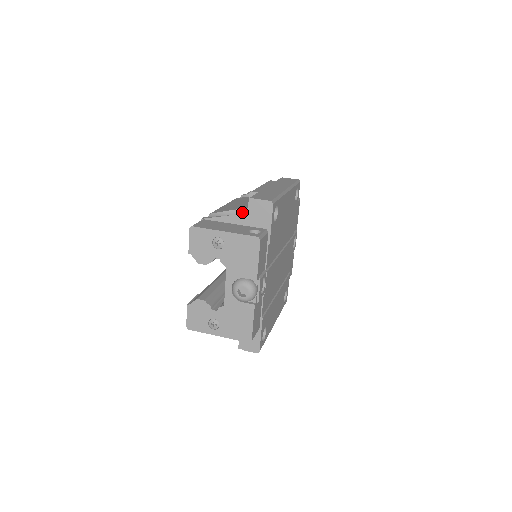
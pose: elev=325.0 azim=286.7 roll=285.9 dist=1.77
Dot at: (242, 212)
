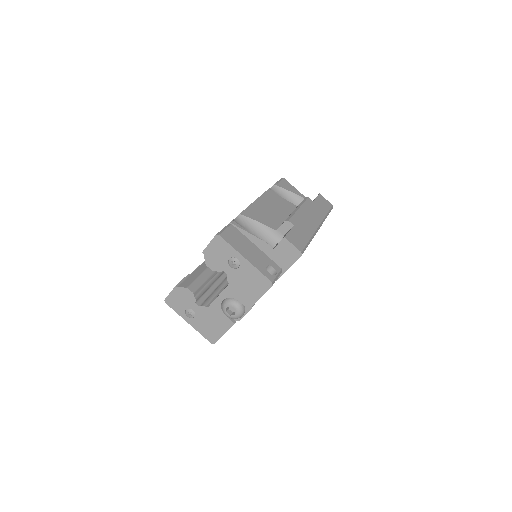
Dot at: (269, 231)
